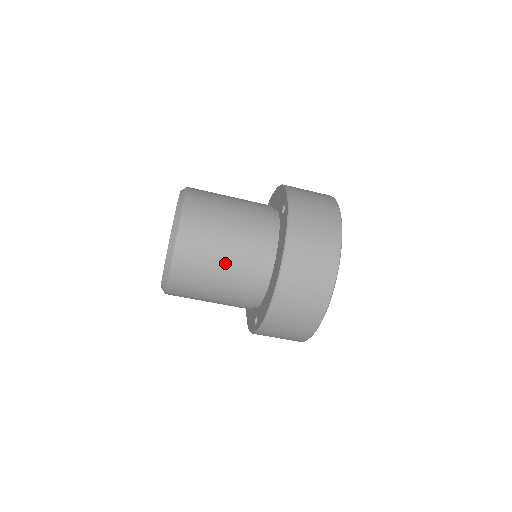
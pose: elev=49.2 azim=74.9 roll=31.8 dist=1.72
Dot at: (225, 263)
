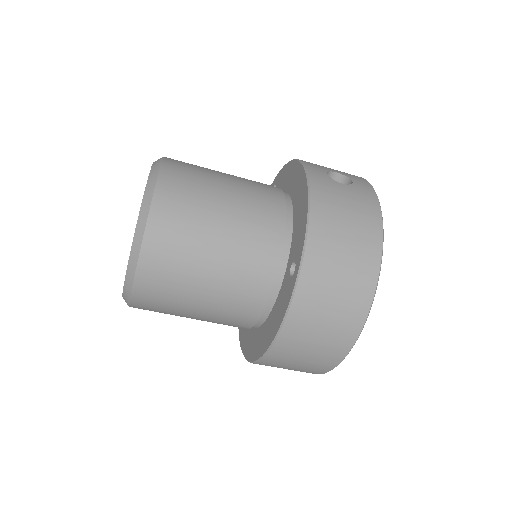
Dot at: (199, 316)
